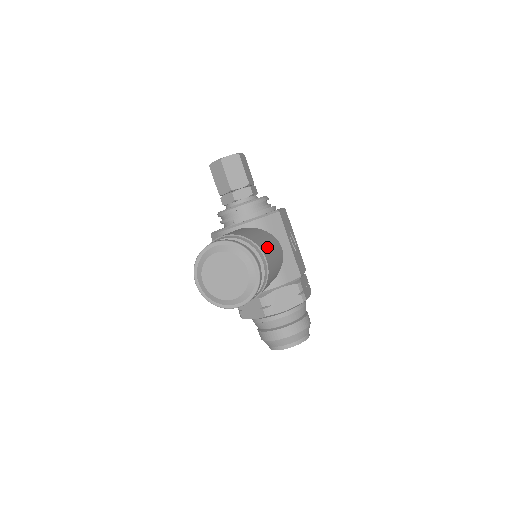
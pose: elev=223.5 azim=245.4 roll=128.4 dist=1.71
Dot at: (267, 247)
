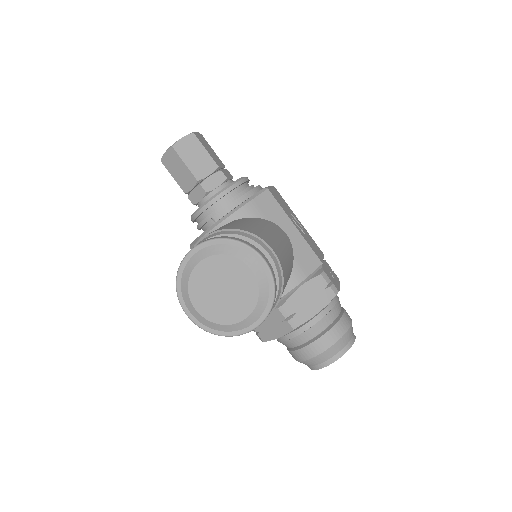
Dot at: (268, 235)
